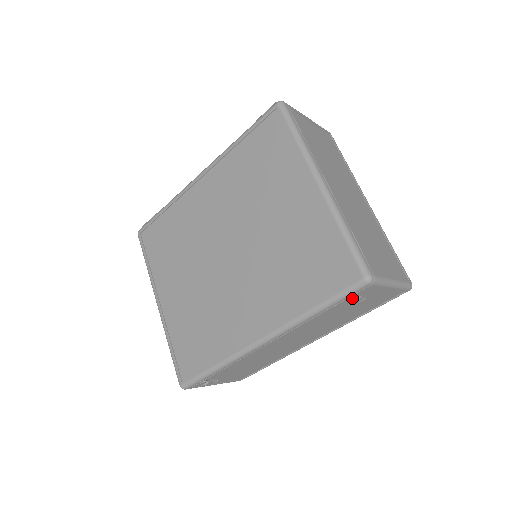
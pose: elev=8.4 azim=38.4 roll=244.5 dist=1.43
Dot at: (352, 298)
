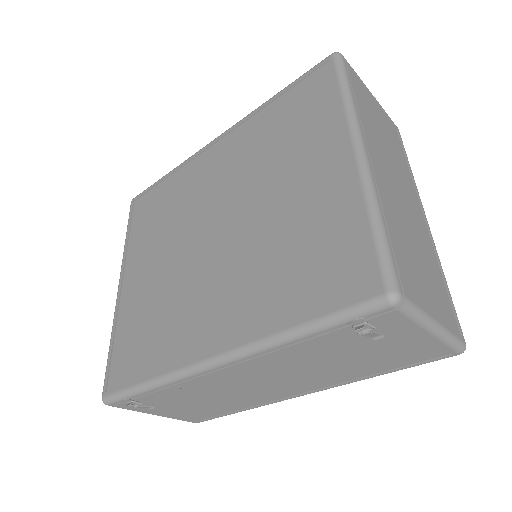
Dot at: (360, 325)
